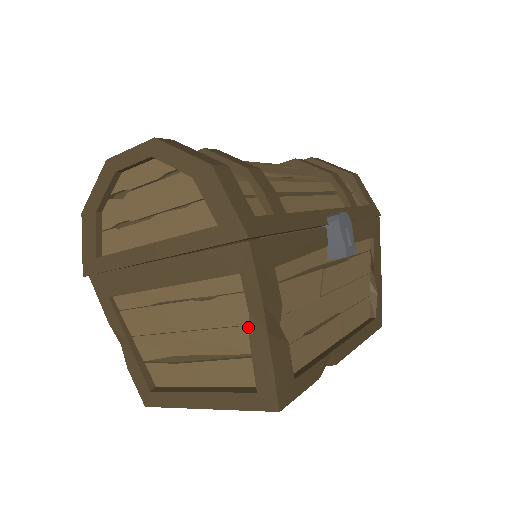
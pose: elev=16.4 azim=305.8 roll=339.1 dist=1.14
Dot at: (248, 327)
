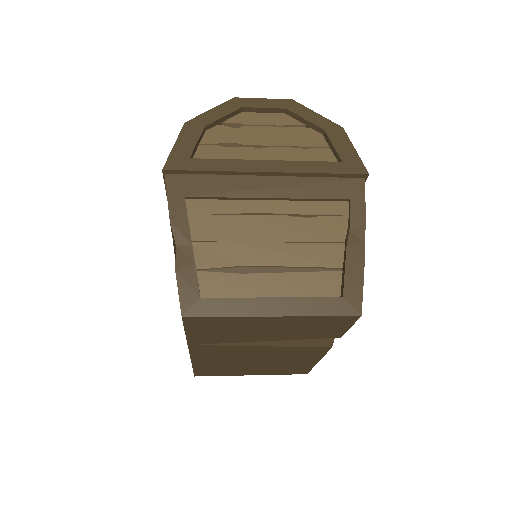
Dot at: (341, 244)
